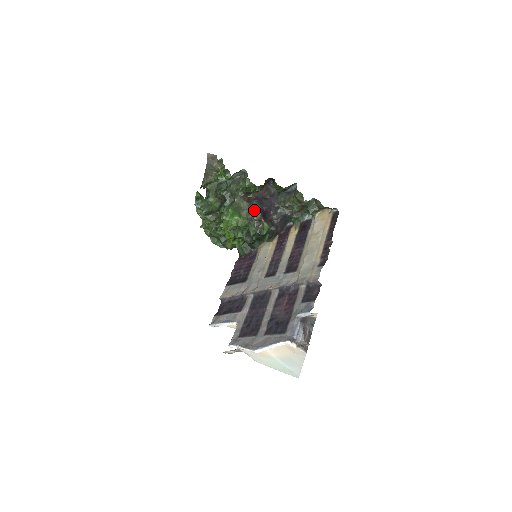
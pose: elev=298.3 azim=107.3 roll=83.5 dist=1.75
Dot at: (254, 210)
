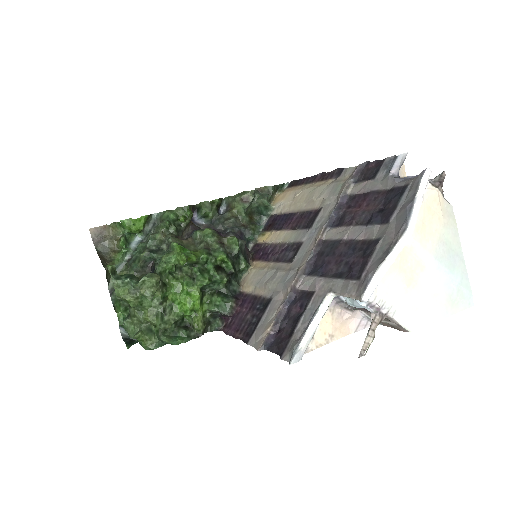
Dot at: (203, 234)
